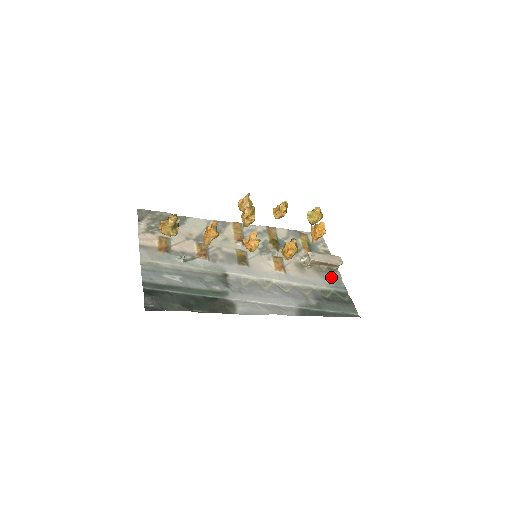
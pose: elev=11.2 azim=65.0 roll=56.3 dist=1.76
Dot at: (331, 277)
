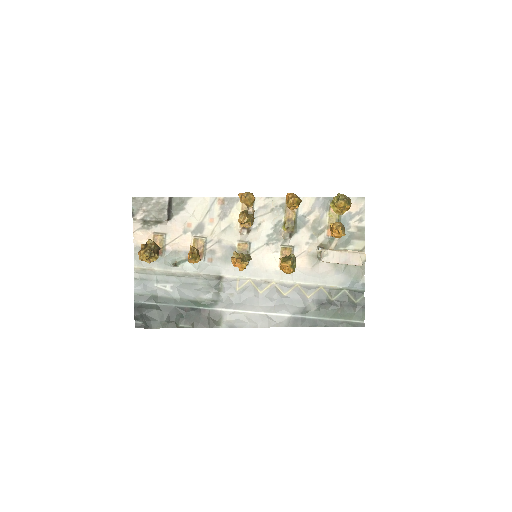
Dot at: (350, 271)
